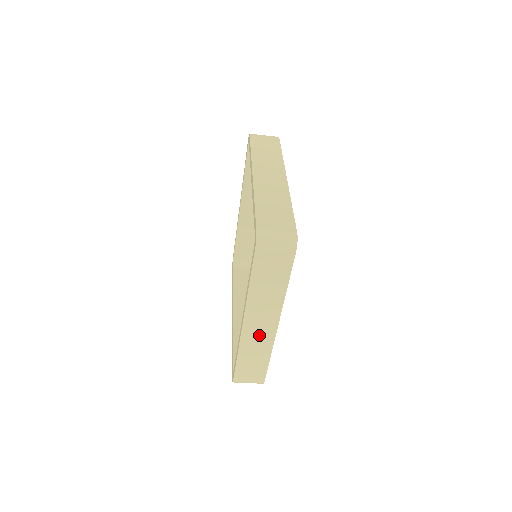
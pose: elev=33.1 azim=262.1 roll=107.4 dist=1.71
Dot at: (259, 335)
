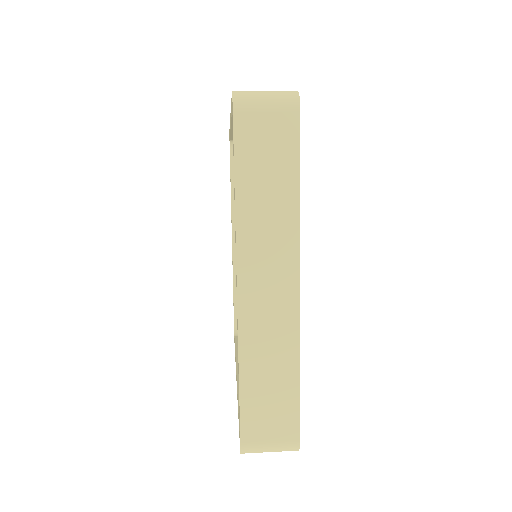
Dot at: occluded
